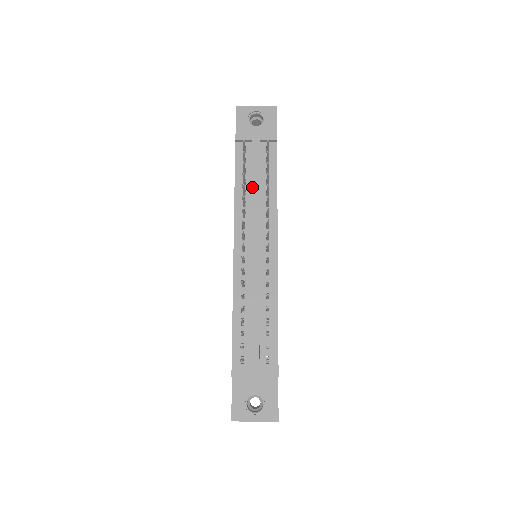
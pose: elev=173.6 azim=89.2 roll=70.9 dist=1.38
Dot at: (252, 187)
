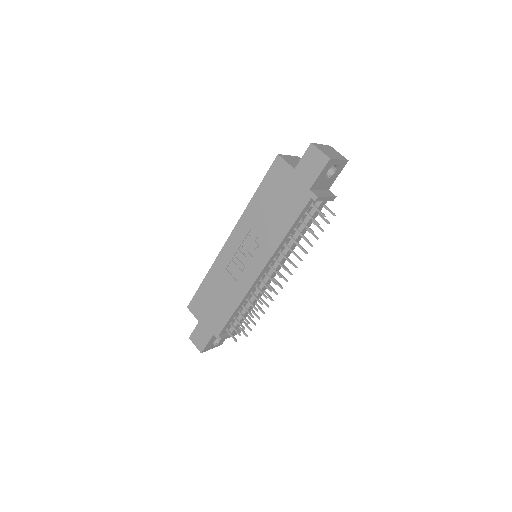
Dot at: (299, 236)
